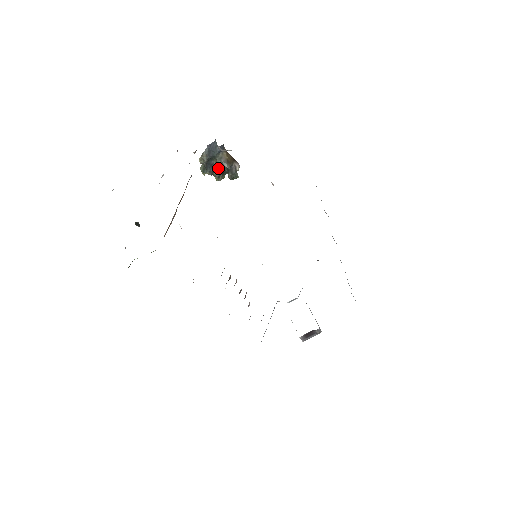
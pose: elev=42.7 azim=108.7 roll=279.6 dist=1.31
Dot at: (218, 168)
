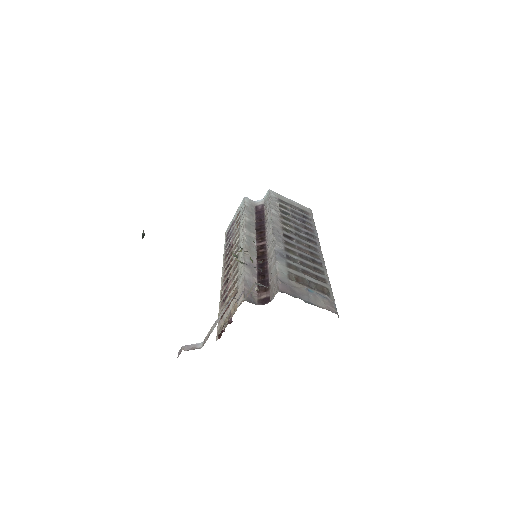
Dot at: occluded
